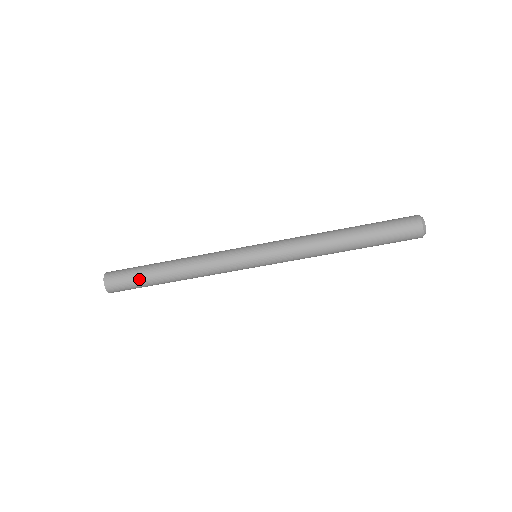
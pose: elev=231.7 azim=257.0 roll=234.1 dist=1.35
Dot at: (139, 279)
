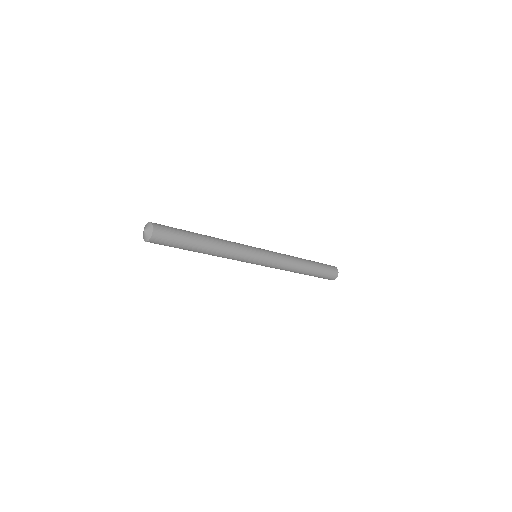
Dot at: (182, 242)
